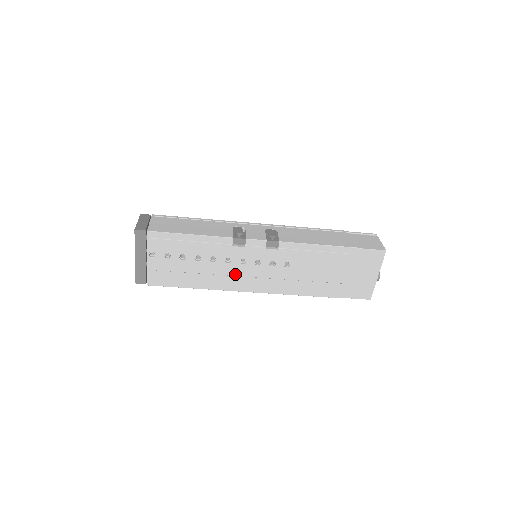
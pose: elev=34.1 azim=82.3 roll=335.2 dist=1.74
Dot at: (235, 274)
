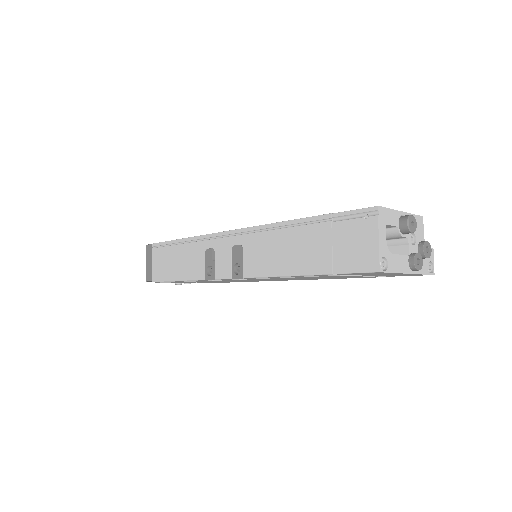
Dot at: occluded
